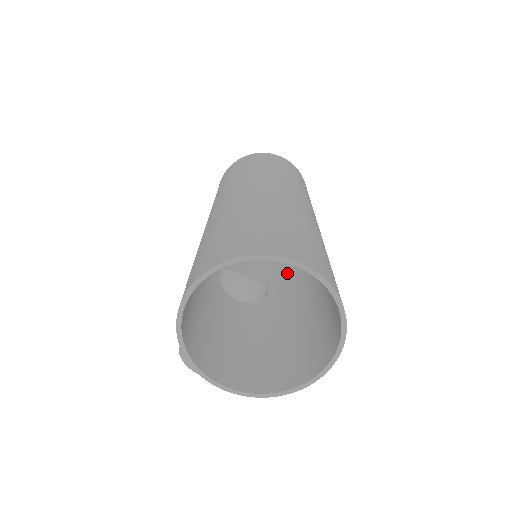
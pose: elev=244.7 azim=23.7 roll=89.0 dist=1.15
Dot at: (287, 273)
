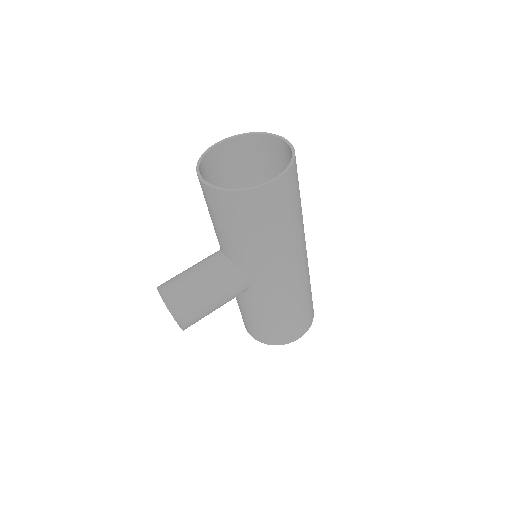
Dot at: (267, 292)
